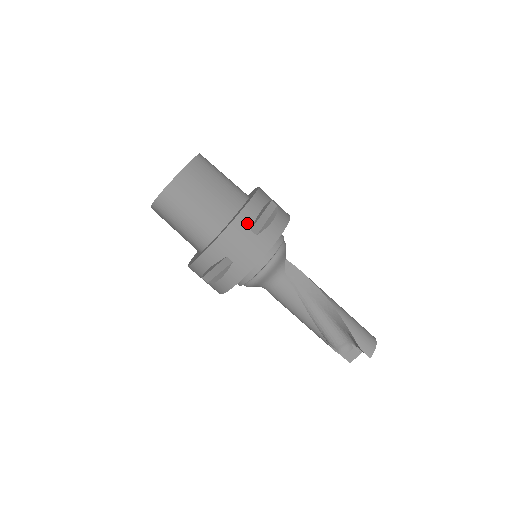
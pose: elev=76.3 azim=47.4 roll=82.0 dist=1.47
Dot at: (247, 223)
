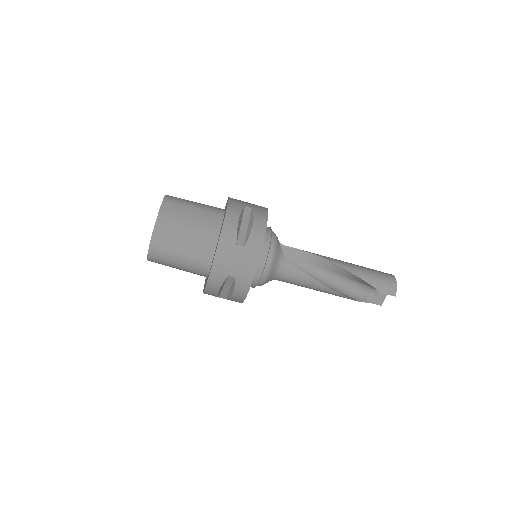
Dot at: (231, 240)
